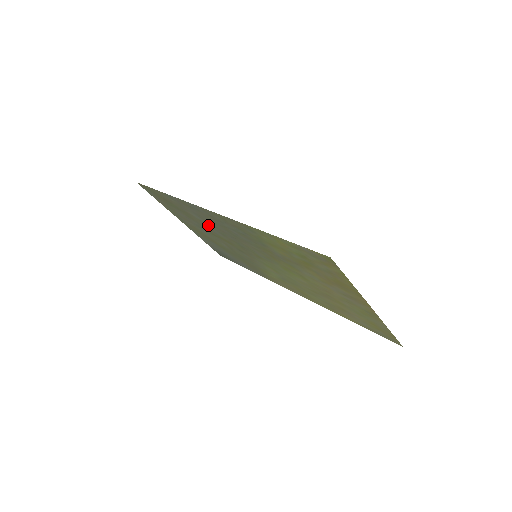
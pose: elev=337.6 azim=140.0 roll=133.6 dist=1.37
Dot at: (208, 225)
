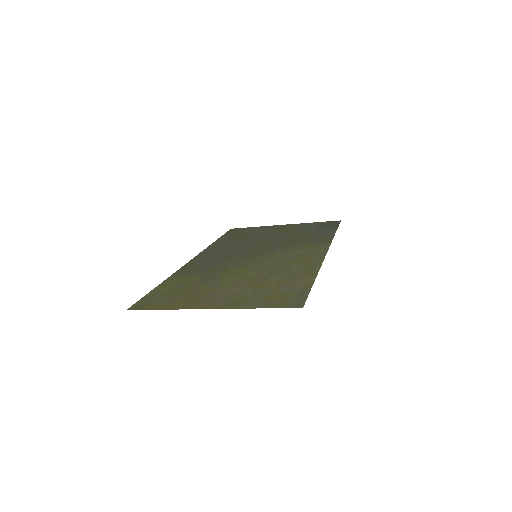
Dot at: (241, 245)
